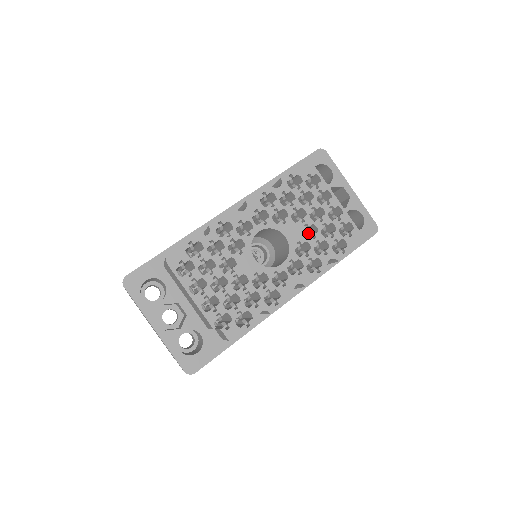
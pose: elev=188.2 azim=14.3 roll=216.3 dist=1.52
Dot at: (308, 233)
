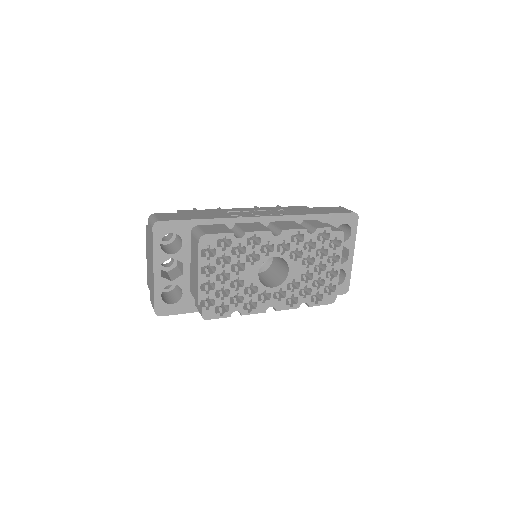
Dot at: (304, 275)
